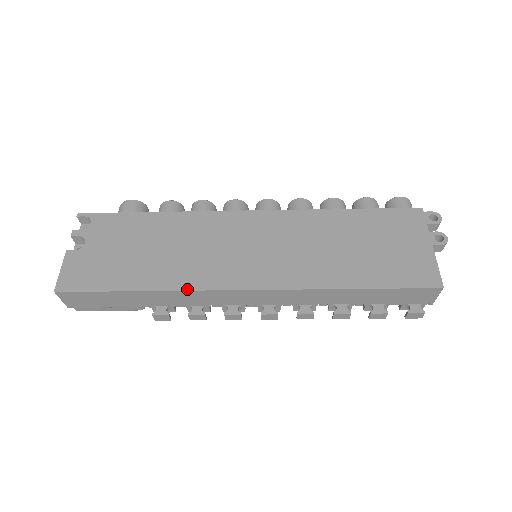
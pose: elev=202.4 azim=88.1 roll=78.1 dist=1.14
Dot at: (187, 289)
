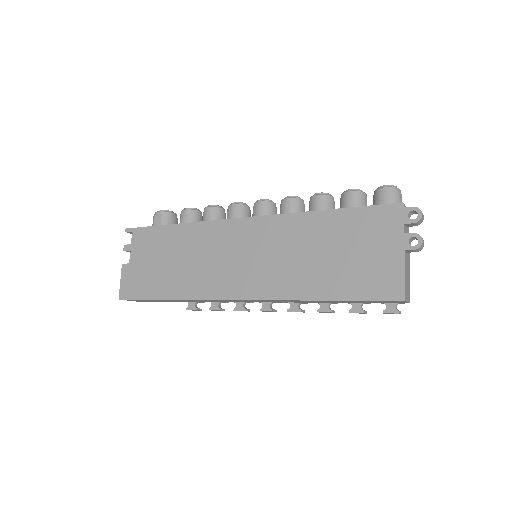
Dot at: (197, 299)
